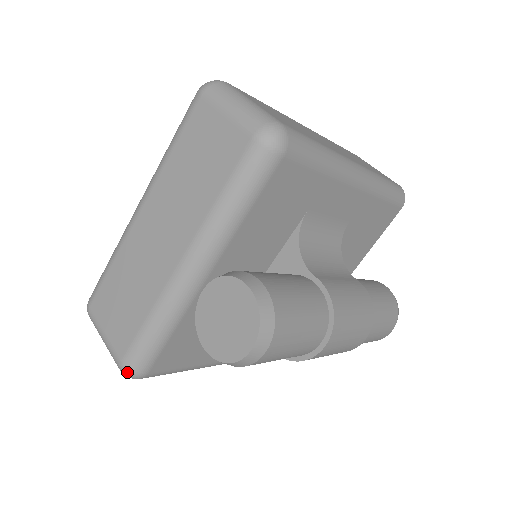
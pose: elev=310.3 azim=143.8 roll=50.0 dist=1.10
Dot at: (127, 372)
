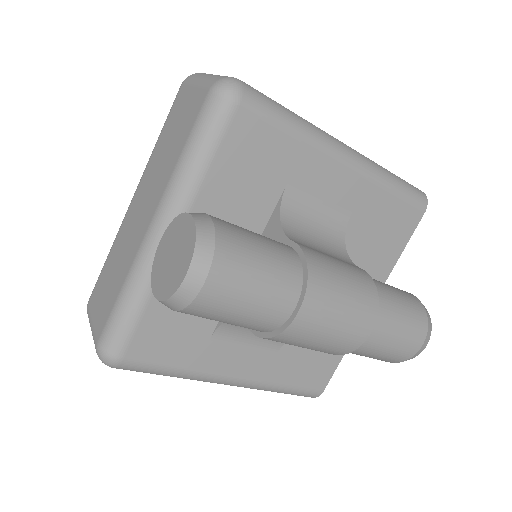
Dot at: (102, 354)
